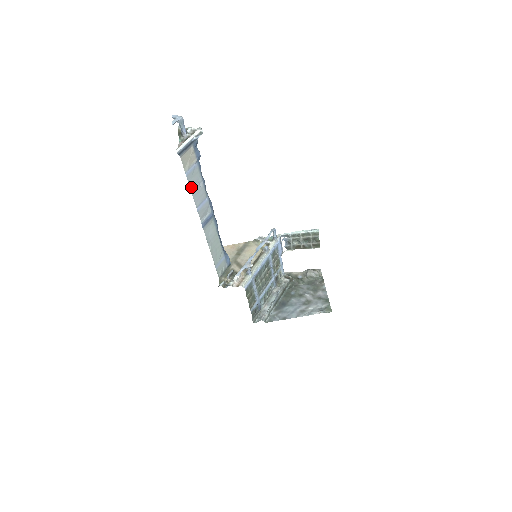
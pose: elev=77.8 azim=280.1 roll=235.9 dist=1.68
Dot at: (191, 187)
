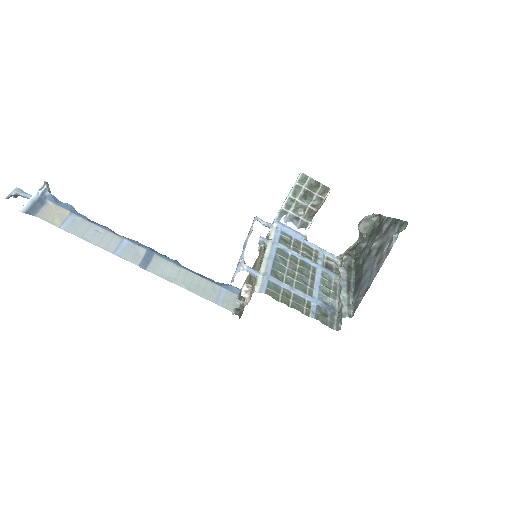
Dot at: (84, 238)
